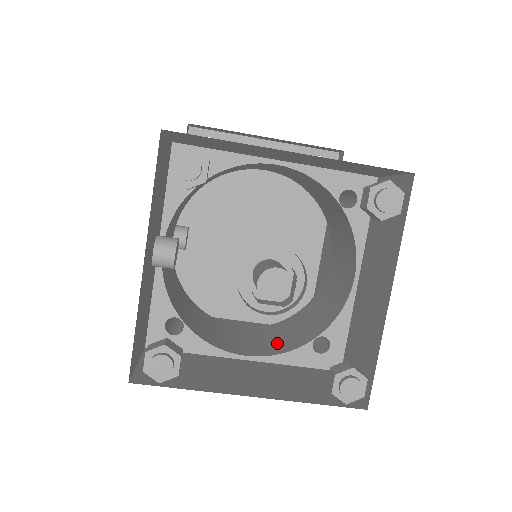
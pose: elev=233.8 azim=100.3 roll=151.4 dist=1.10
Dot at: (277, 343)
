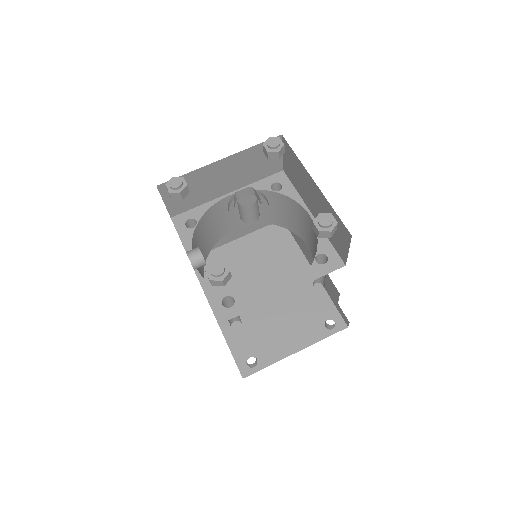
Dot at: occluded
